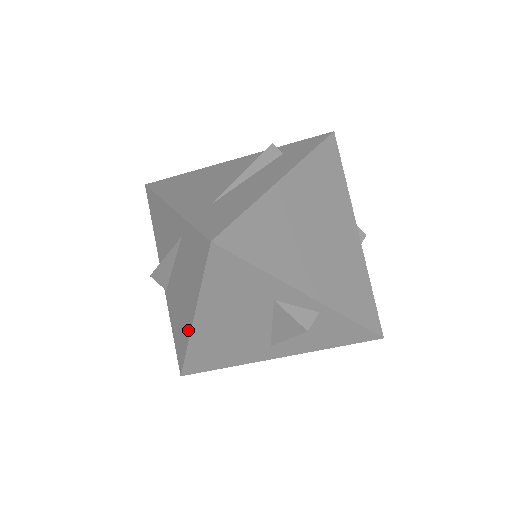
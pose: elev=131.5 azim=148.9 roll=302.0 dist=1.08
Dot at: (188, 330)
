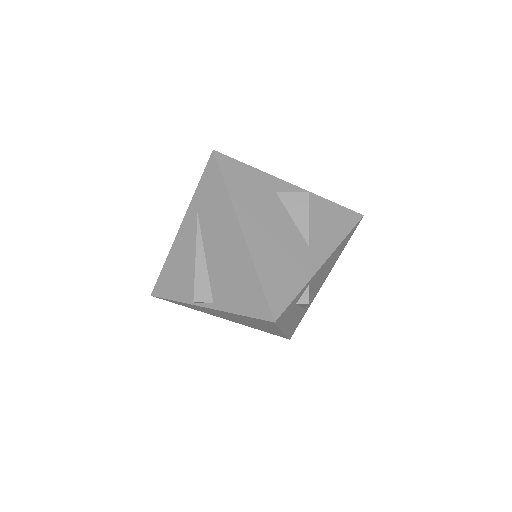
Dot at: (245, 250)
